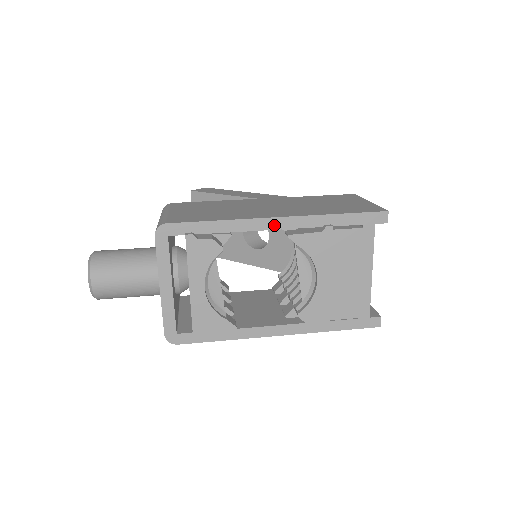
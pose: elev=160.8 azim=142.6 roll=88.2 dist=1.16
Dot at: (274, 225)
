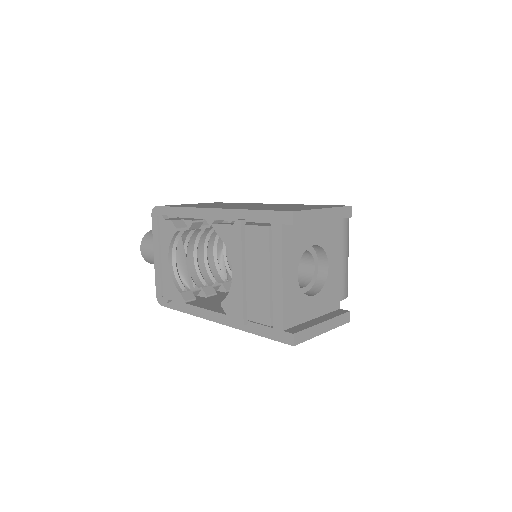
Dot at: (210, 215)
